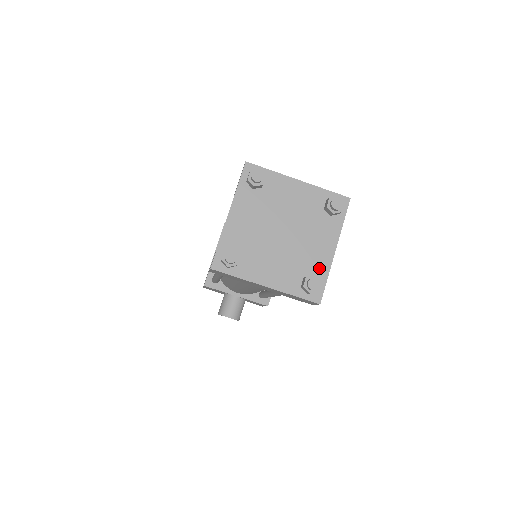
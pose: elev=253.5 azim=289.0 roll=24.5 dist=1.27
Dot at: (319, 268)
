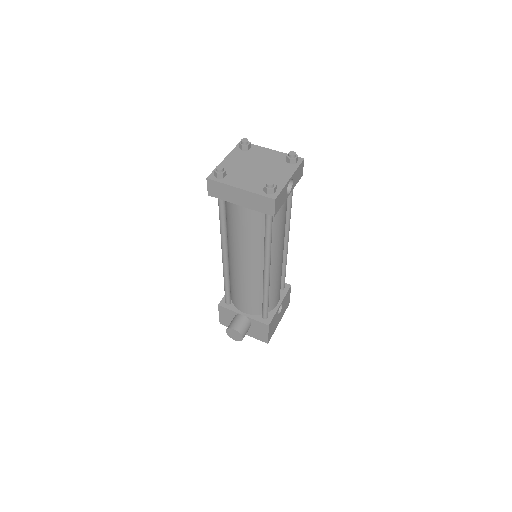
Dot at: (278, 184)
